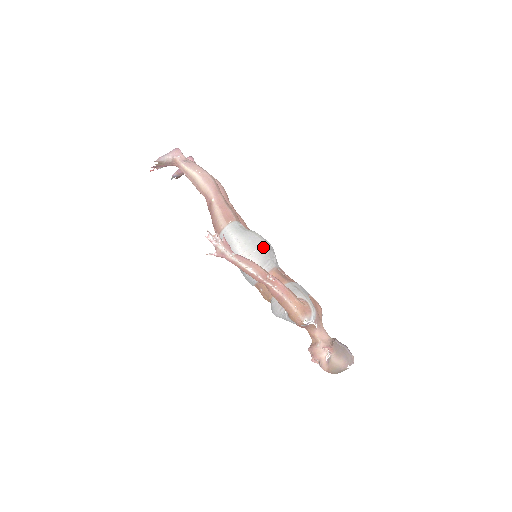
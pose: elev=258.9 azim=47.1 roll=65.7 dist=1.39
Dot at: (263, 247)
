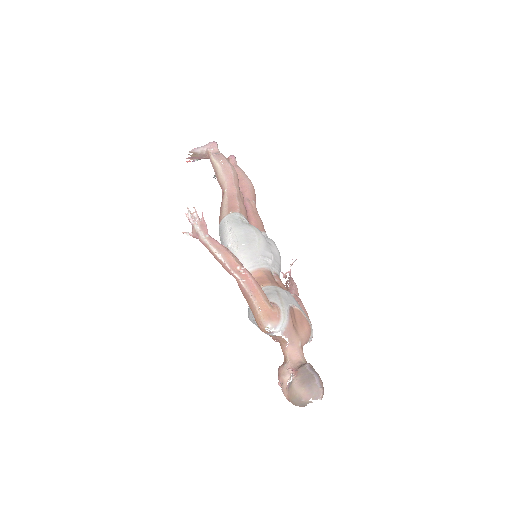
Dot at: (256, 243)
